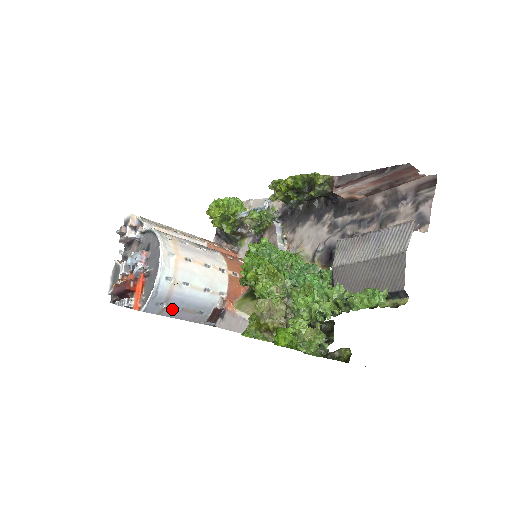
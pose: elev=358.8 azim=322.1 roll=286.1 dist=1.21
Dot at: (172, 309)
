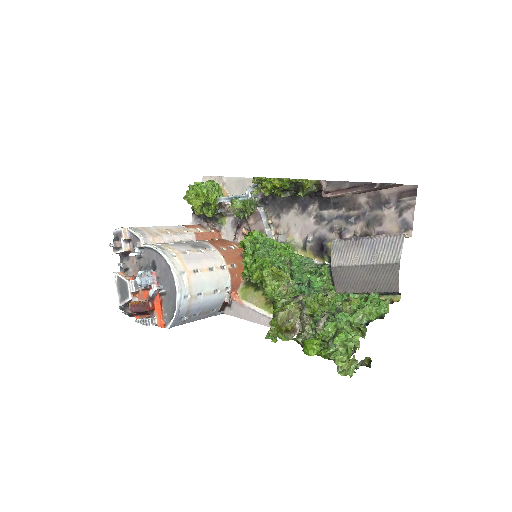
Dot at: (191, 317)
